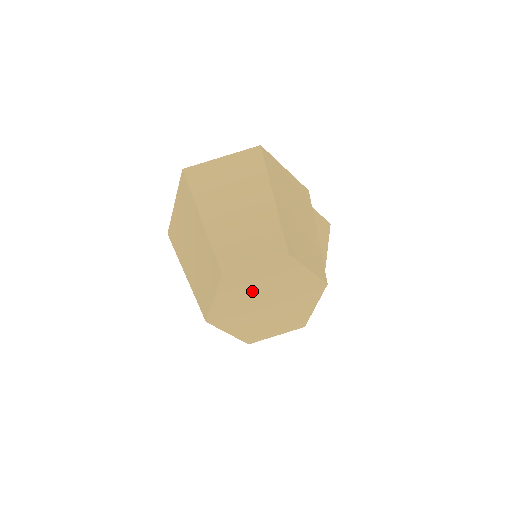
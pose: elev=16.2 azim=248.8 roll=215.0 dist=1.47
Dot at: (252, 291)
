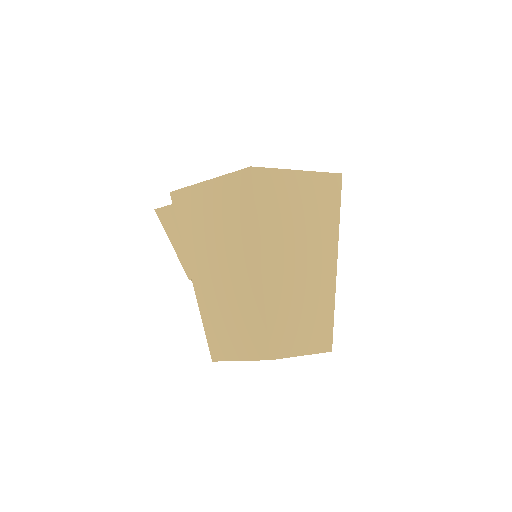
Dot at: occluded
